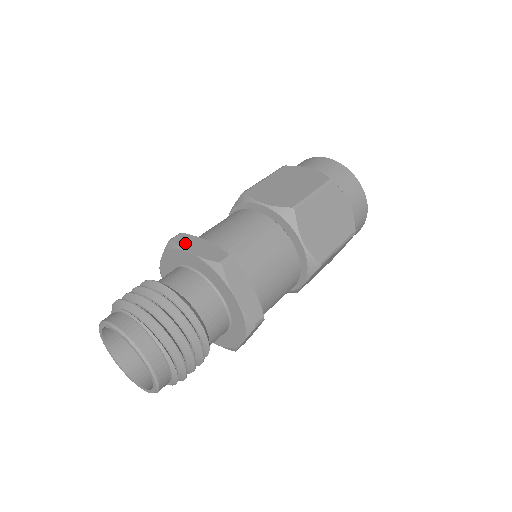
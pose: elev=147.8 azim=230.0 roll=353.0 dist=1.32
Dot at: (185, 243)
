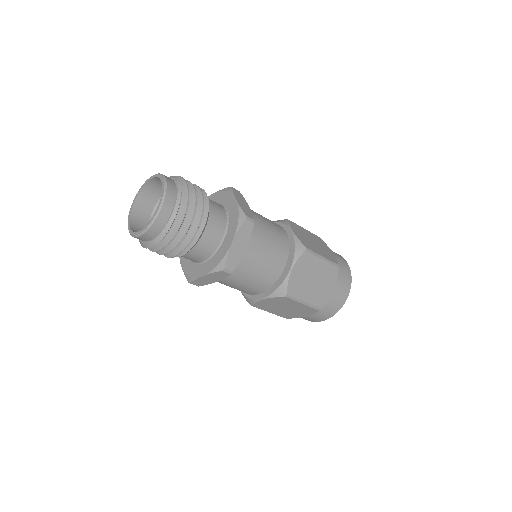
Dot at: occluded
